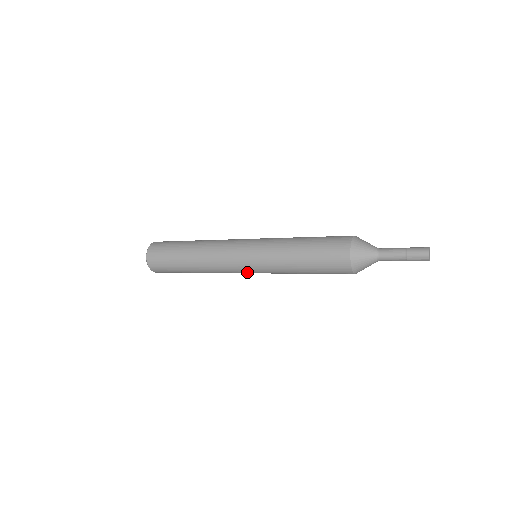
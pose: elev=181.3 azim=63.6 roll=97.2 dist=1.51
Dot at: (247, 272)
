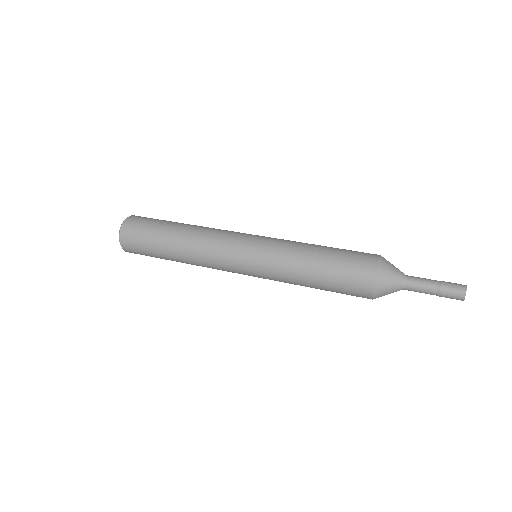
Dot at: occluded
